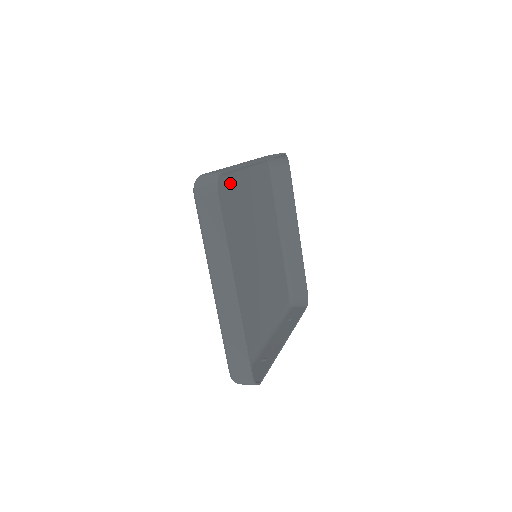
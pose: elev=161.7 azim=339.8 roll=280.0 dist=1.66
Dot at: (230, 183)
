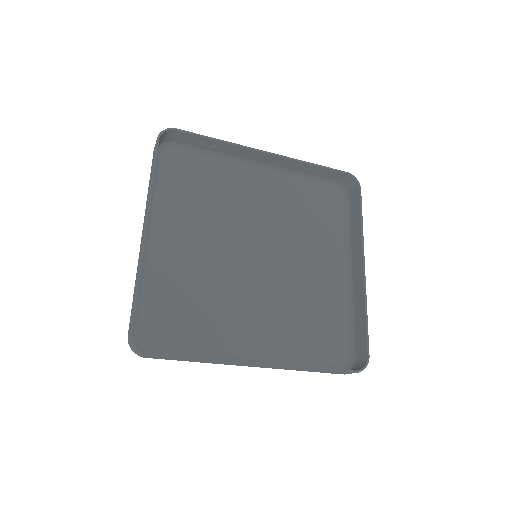
Dot at: (235, 173)
